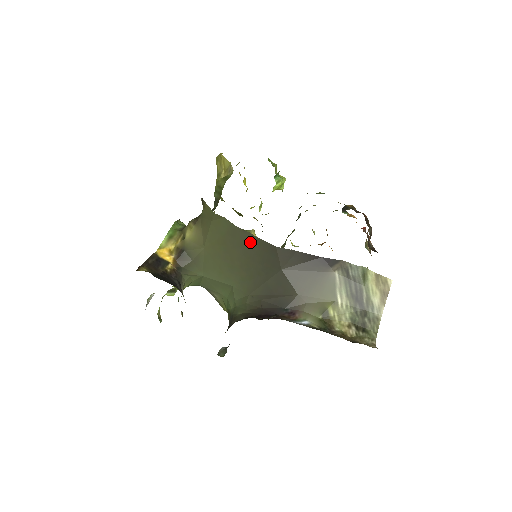
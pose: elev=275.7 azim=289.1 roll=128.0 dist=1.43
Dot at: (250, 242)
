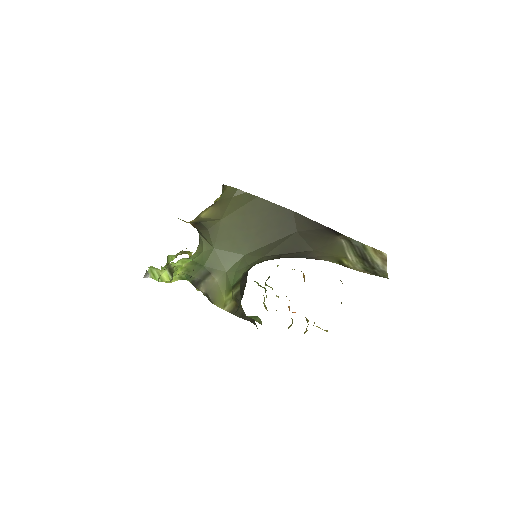
Dot at: (269, 209)
